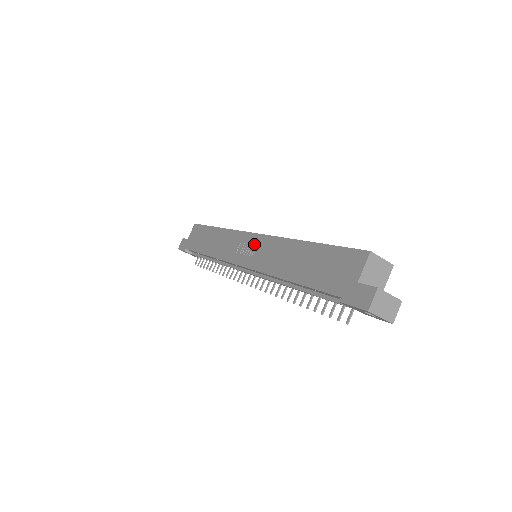
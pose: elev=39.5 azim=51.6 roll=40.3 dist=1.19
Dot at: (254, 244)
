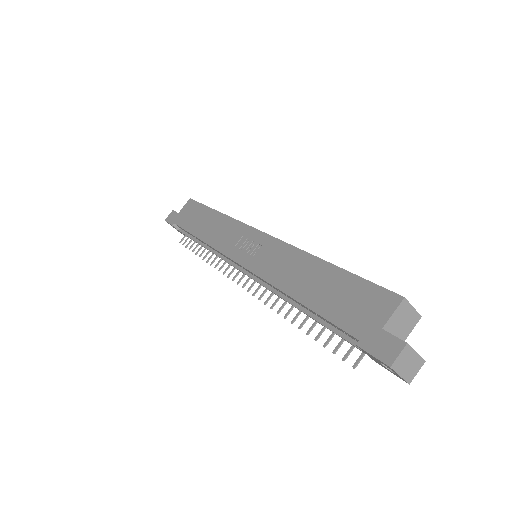
Dot at: (259, 243)
